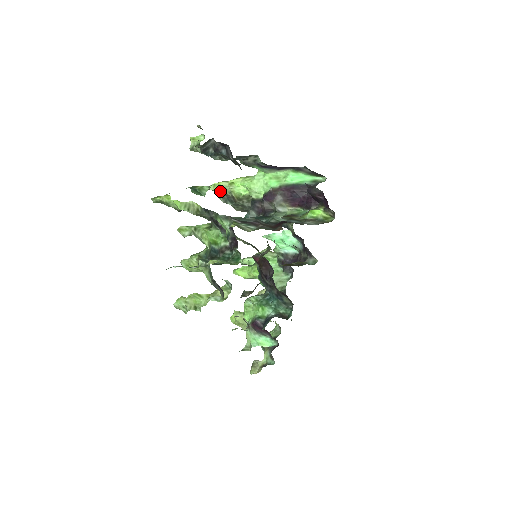
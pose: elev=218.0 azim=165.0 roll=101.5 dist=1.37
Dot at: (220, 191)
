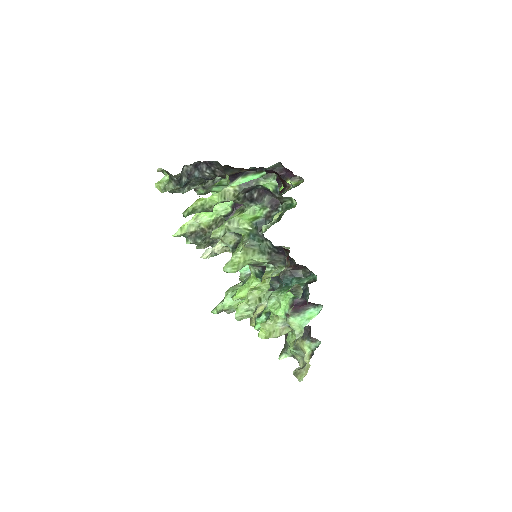
Dot at: (188, 231)
